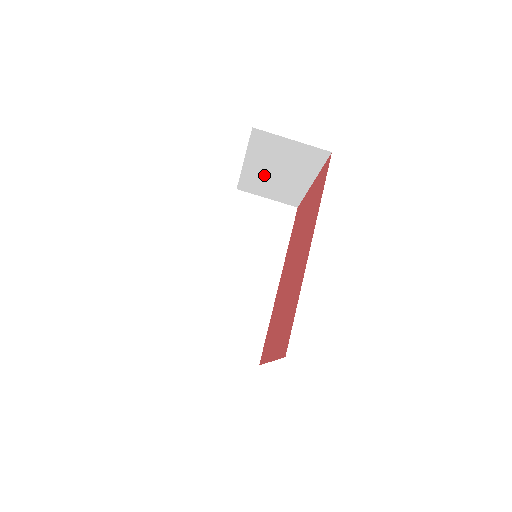
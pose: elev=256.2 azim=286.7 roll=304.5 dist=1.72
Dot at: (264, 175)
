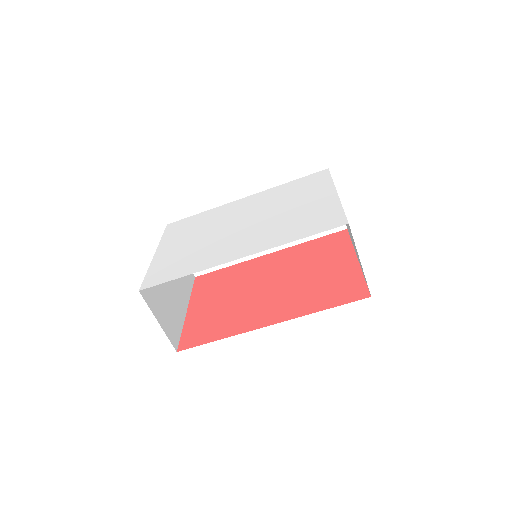
Dot at: occluded
